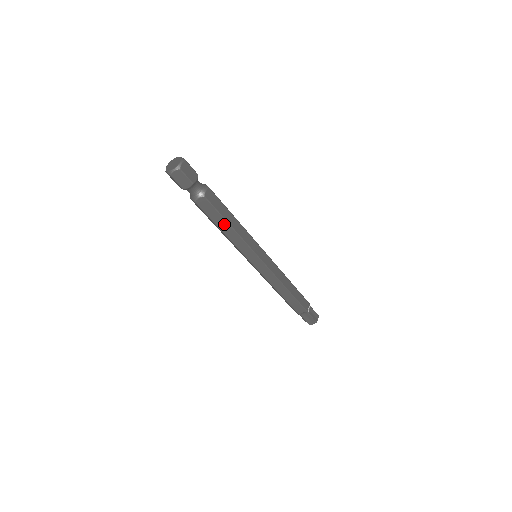
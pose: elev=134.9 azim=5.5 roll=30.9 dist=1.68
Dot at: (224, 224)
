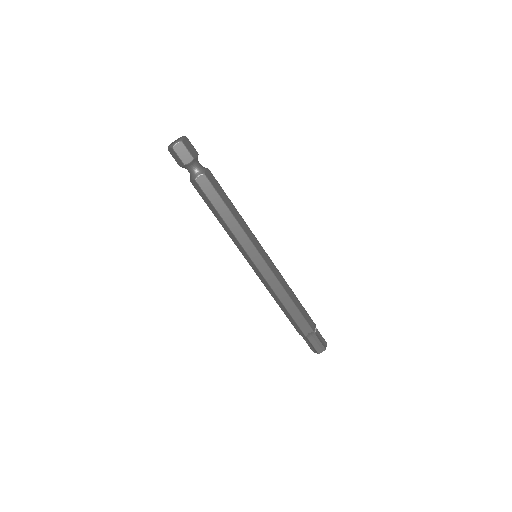
Dot at: (223, 208)
